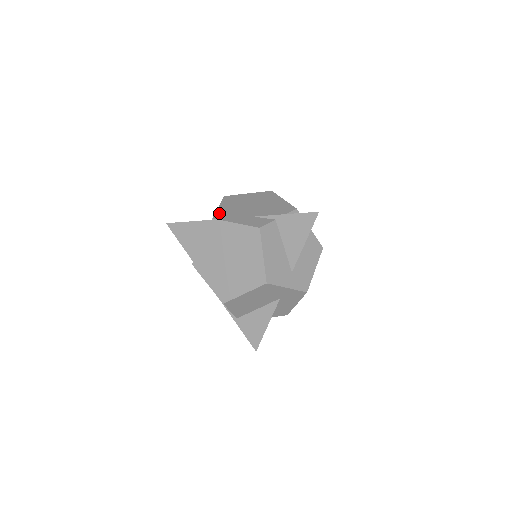
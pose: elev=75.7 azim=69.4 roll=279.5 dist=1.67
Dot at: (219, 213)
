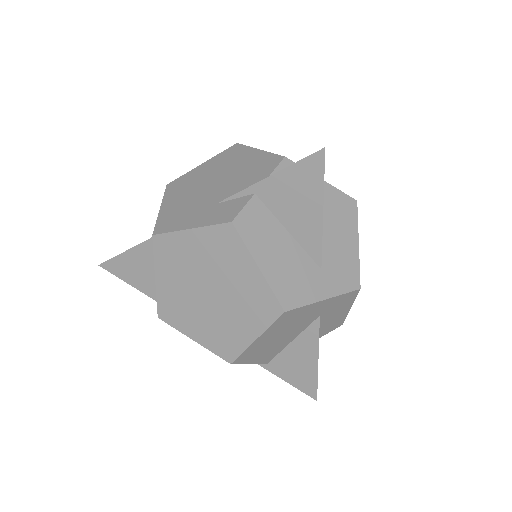
Dot at: (161, 220)
